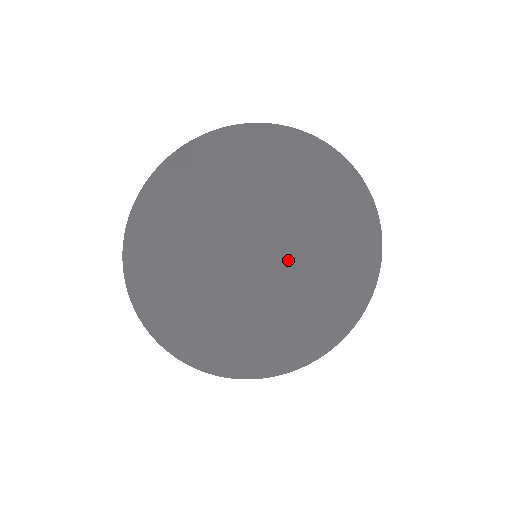
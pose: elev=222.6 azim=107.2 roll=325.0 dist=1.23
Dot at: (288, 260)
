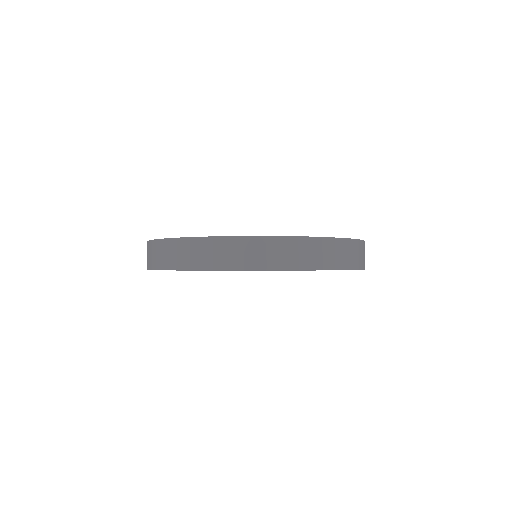
Dot at: occluded
